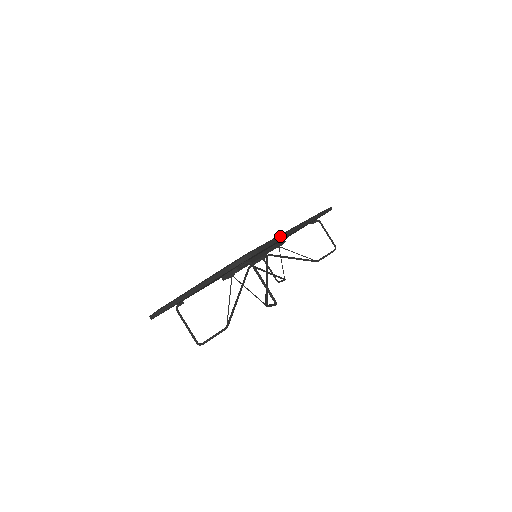
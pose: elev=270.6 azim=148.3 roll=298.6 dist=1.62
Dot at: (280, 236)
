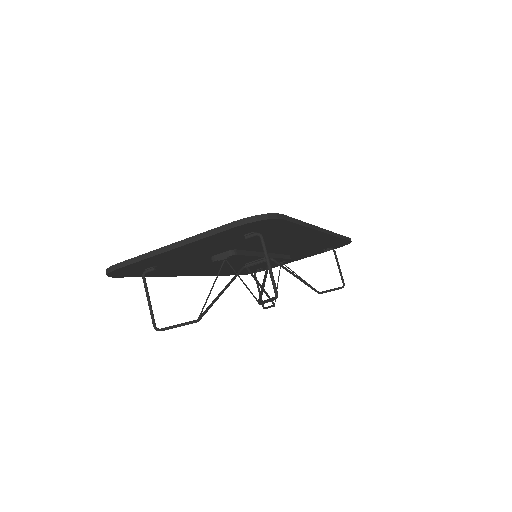
Dot at: (303, 222)
